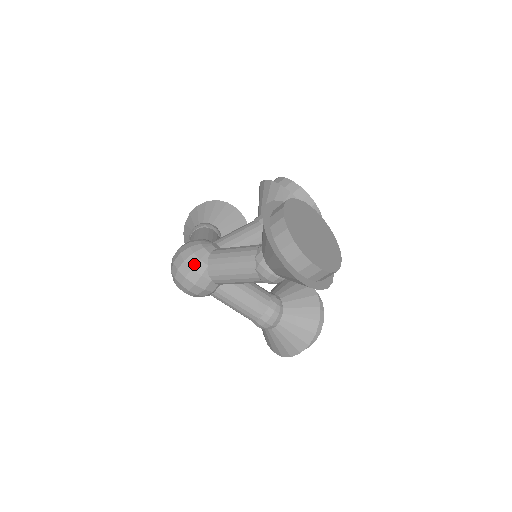
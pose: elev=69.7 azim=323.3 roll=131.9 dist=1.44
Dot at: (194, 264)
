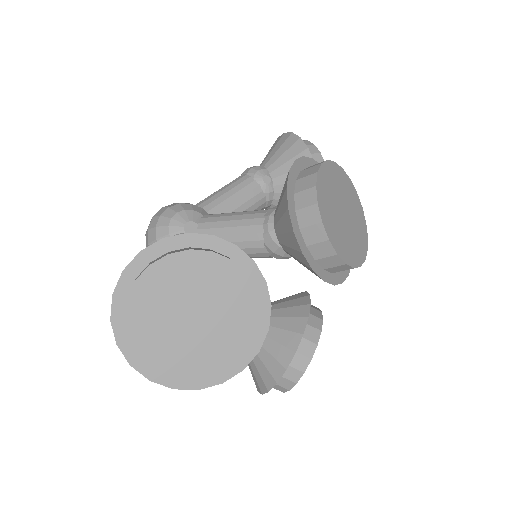
Dot at: (151, 240)
